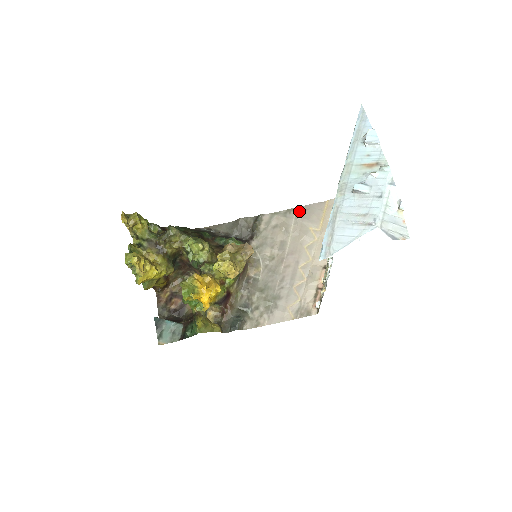
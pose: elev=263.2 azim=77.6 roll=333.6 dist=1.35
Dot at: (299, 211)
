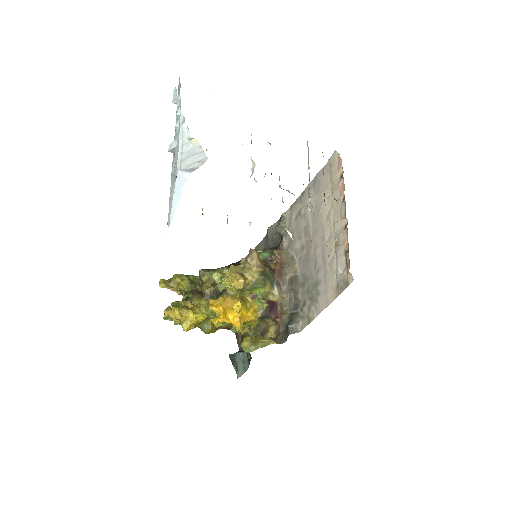
Dot at: occluded
